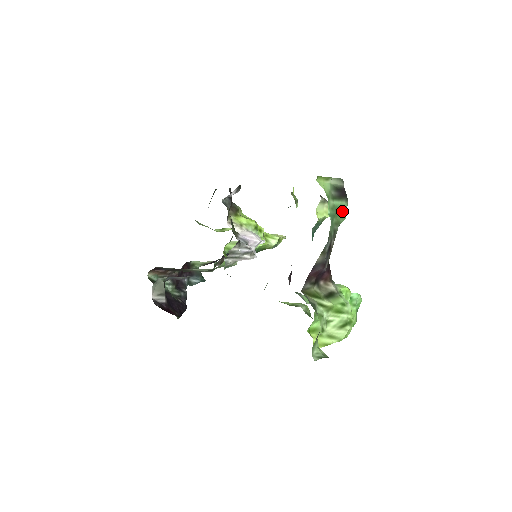
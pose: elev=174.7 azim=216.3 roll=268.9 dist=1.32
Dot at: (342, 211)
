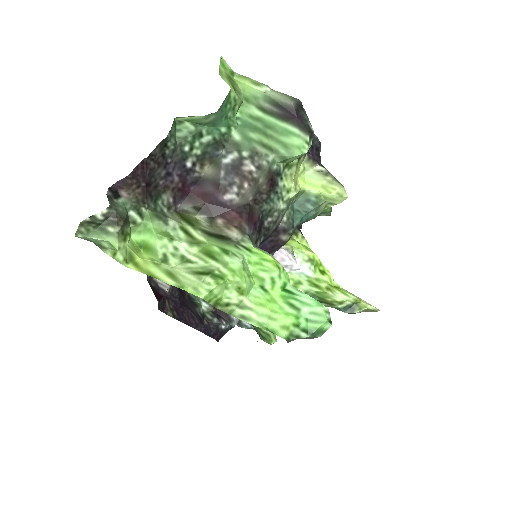
Dot at: (287, 139)
